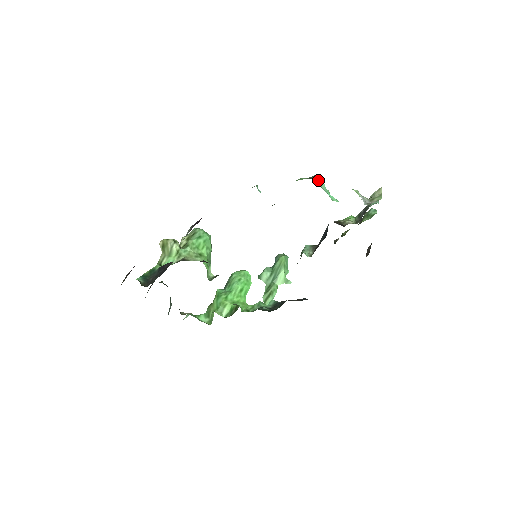
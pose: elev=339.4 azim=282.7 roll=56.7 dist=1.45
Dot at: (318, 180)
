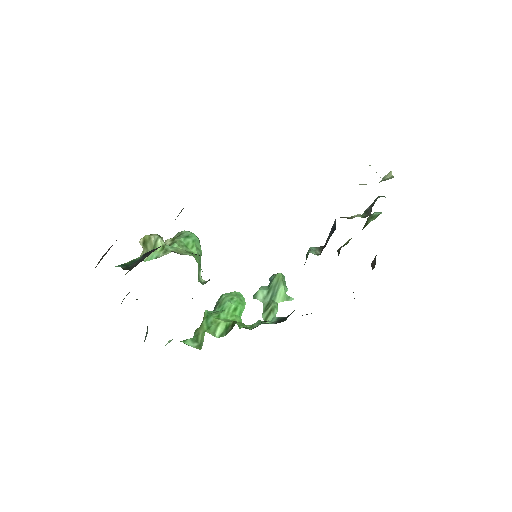
Dot at: occluded
